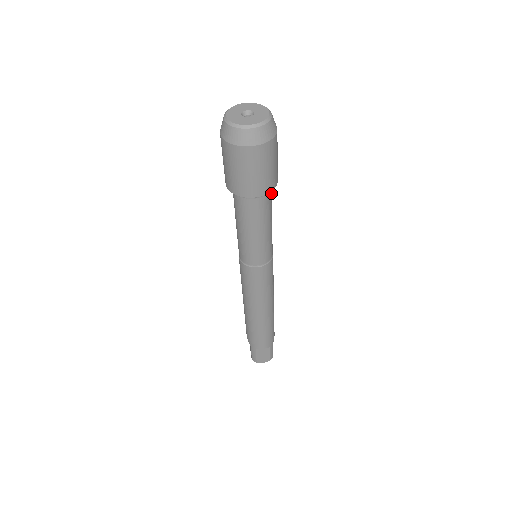
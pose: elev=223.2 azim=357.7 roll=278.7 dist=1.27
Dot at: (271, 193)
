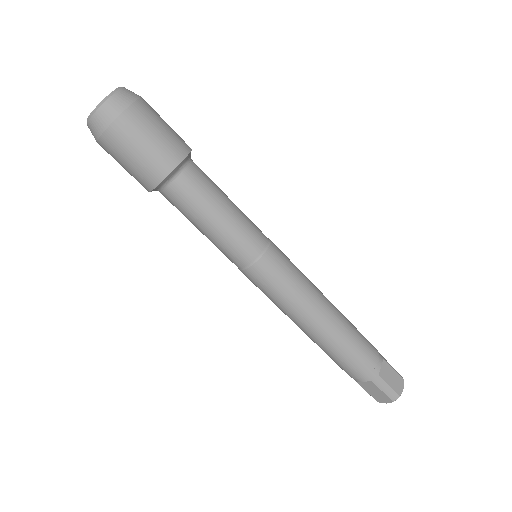
Dot at: (191, 178)
